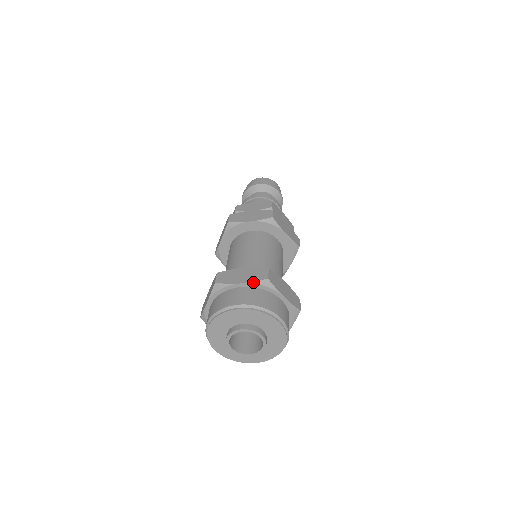
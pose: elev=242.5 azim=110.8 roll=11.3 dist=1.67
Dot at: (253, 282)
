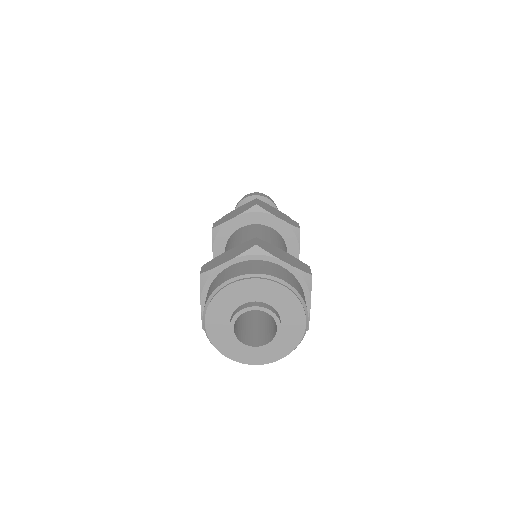
Dot at: (240, 255)
